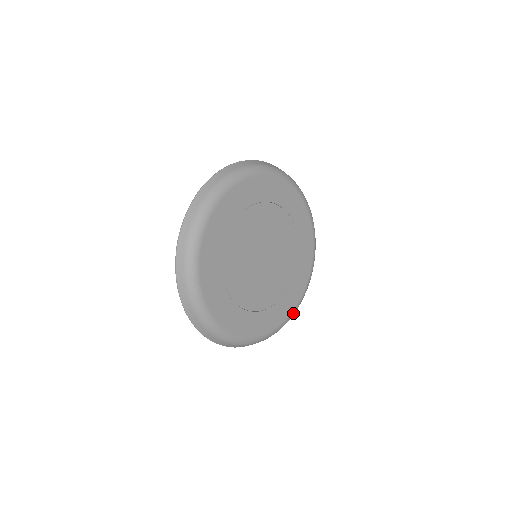
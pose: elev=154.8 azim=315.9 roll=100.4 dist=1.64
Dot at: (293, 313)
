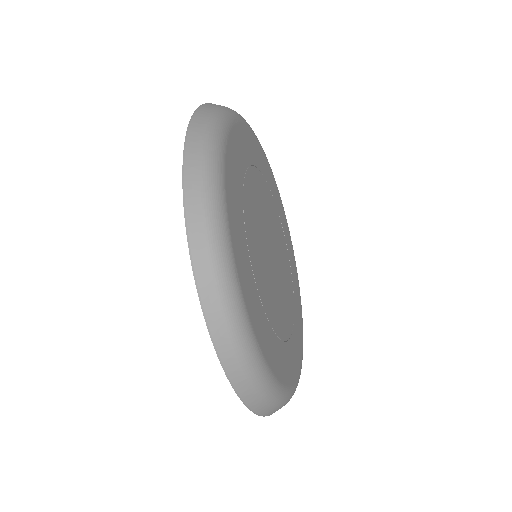
Dot at: occluded
